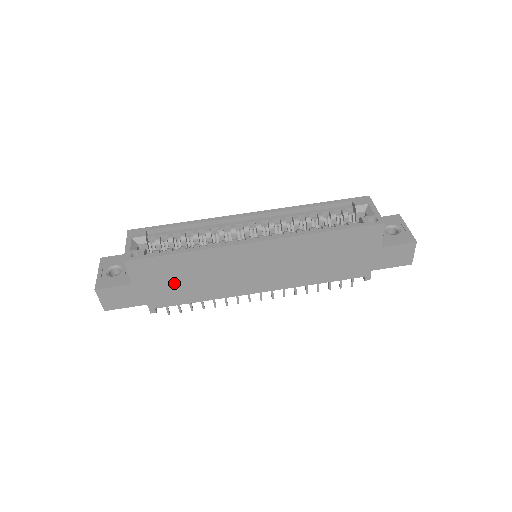
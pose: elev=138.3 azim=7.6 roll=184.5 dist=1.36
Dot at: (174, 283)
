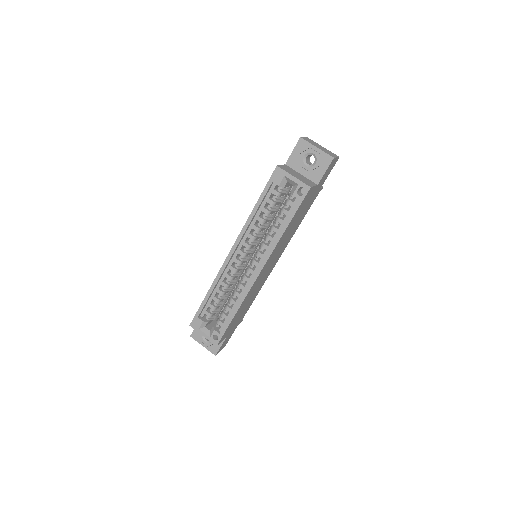
Dot at: occluded
